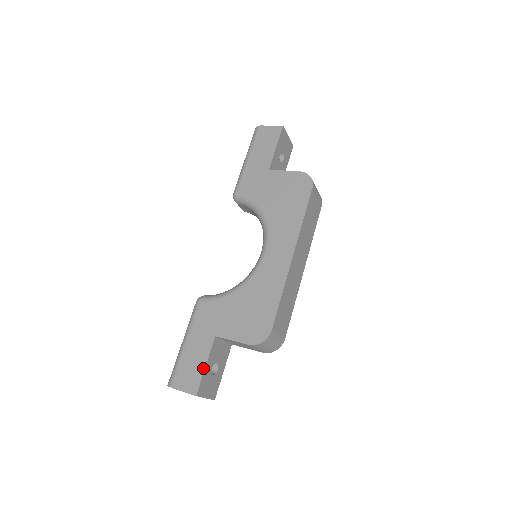
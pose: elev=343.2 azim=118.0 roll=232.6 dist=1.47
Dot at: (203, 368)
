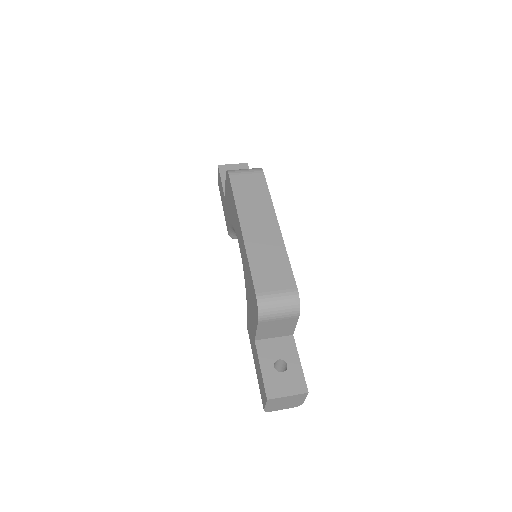
Dot at: (261, 373)
